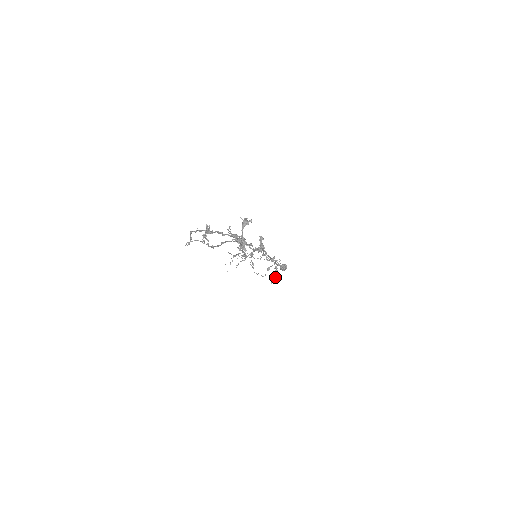
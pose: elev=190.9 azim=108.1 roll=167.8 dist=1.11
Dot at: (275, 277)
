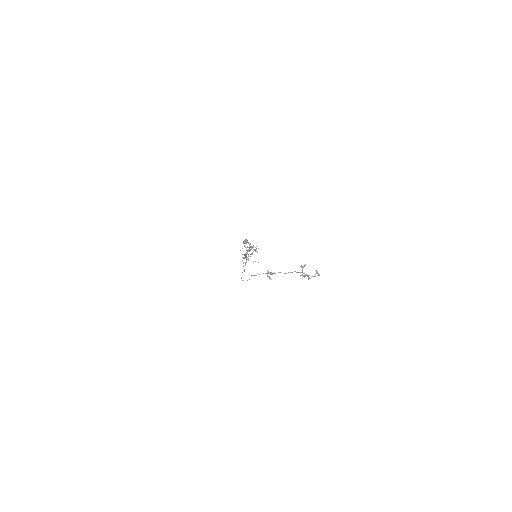
Dot at: (251, 253)
